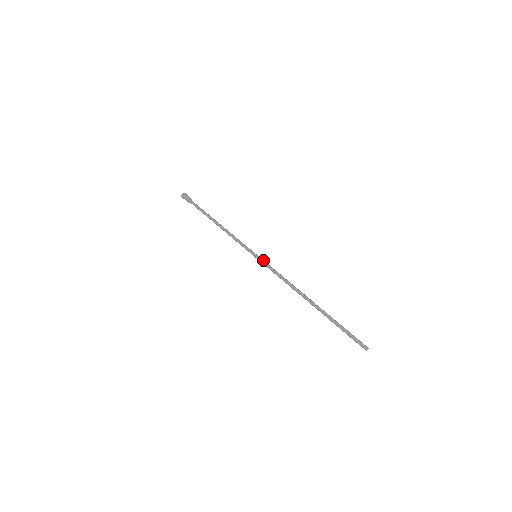
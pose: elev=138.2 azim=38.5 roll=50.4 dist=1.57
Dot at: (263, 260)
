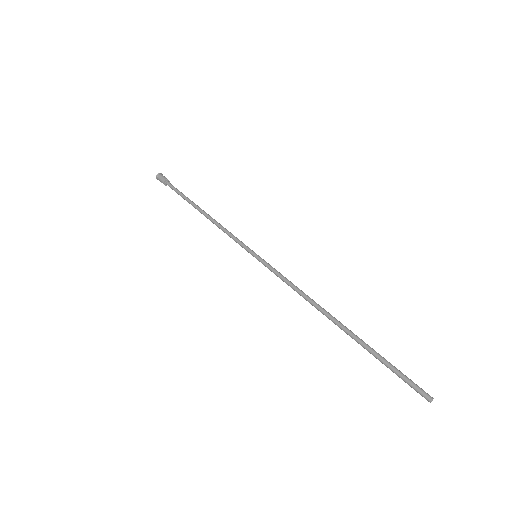
Dot at: occluded
